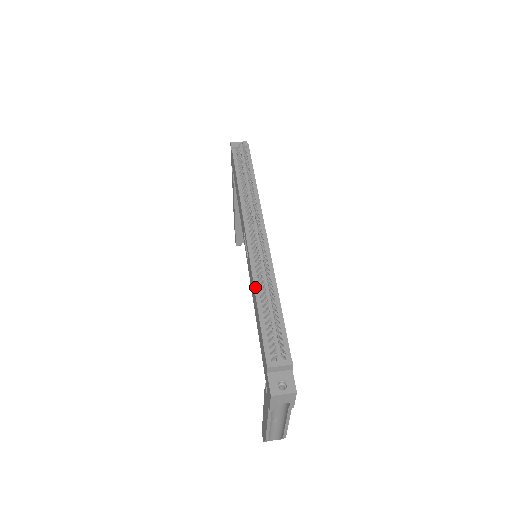
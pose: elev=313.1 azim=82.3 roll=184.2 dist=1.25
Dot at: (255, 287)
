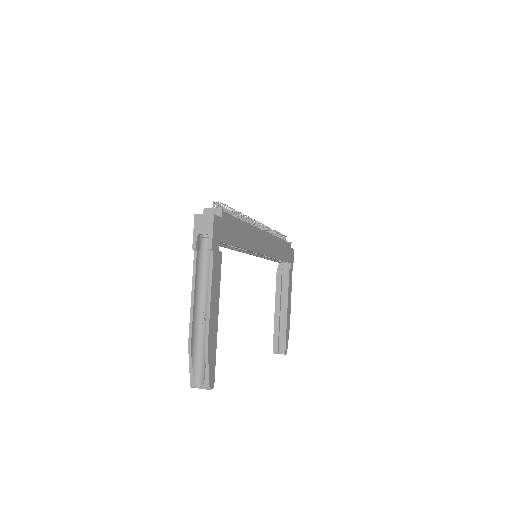
Dot at: occluded
